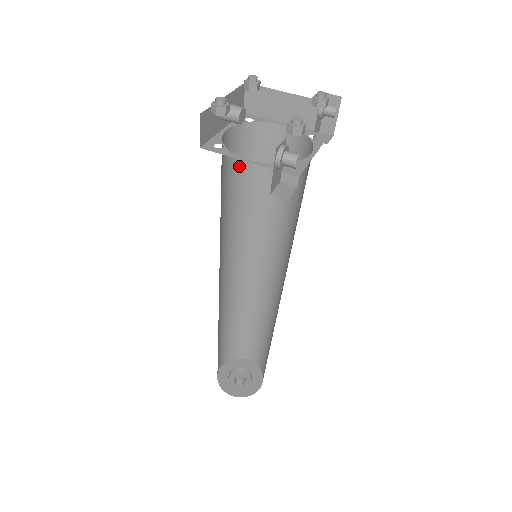
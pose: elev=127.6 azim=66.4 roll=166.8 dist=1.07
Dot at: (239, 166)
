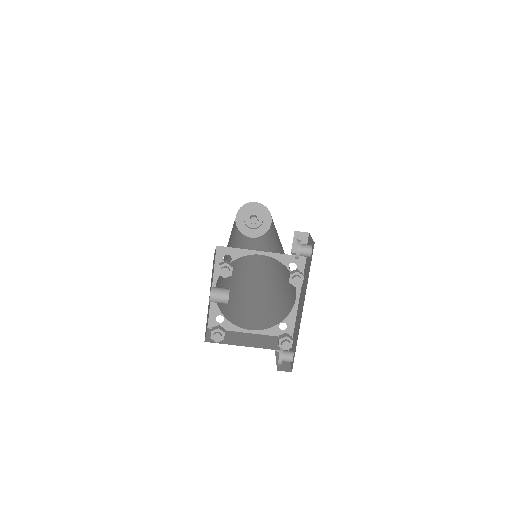
Dot at: occluded
